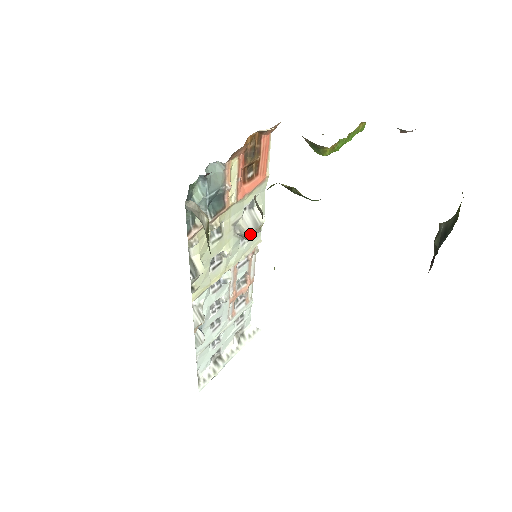
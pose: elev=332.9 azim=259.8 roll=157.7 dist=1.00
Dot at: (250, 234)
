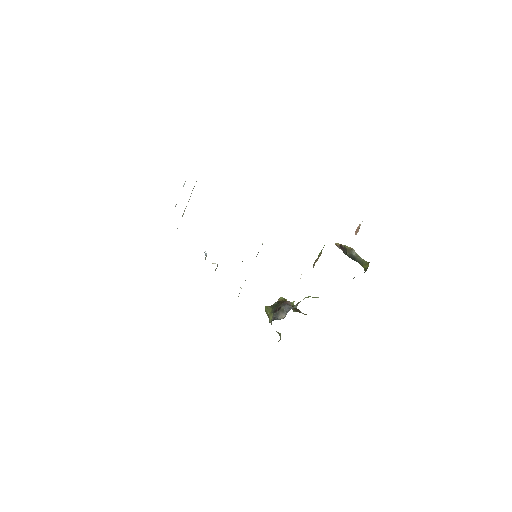
Dot at: occluded
